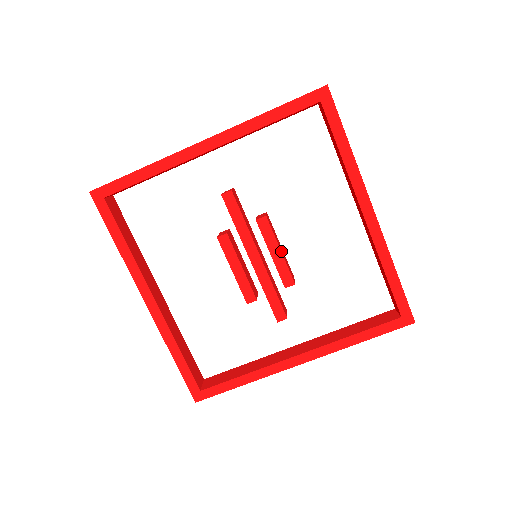
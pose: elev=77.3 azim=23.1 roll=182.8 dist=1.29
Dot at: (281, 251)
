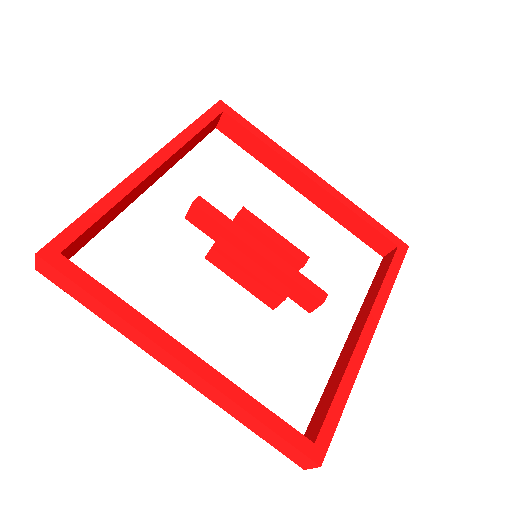
Dot at: (276, 234)
